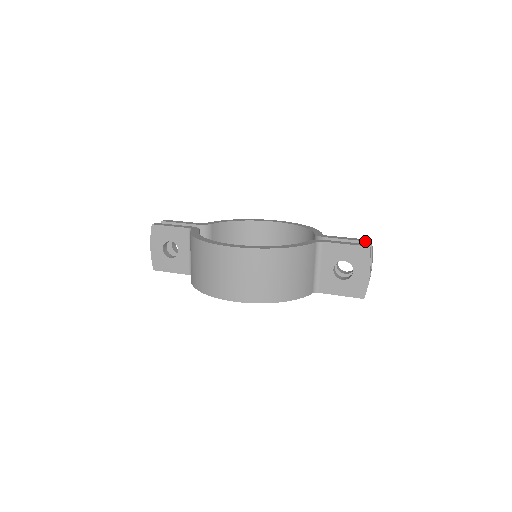
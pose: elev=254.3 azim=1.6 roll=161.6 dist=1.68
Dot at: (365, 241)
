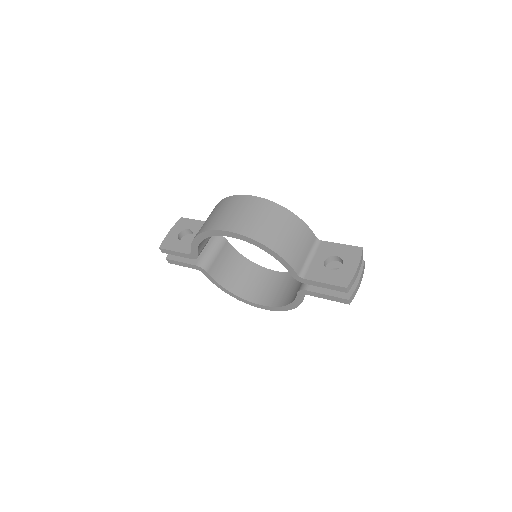
Dot at: occluded
